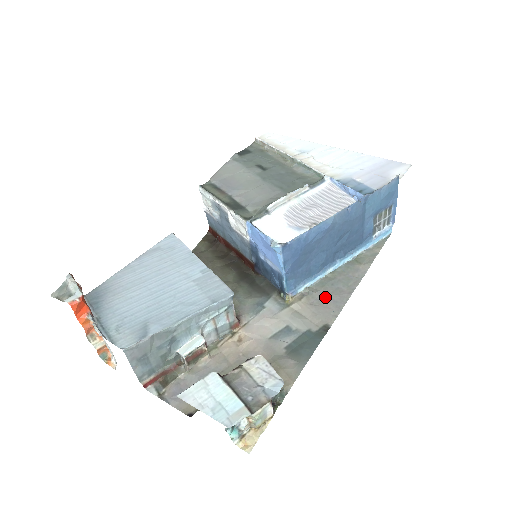
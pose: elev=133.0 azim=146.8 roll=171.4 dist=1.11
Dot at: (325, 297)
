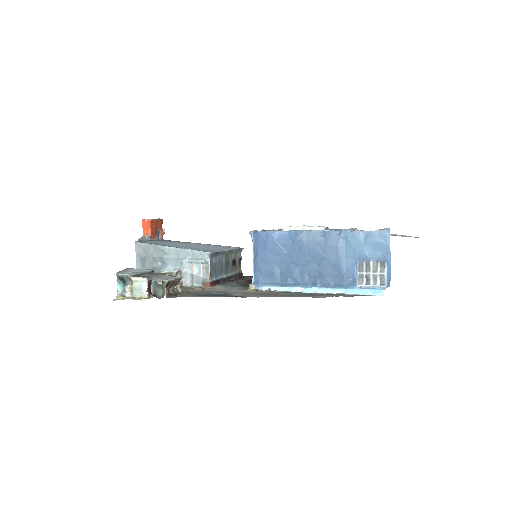
Dot at: (270, 294)
